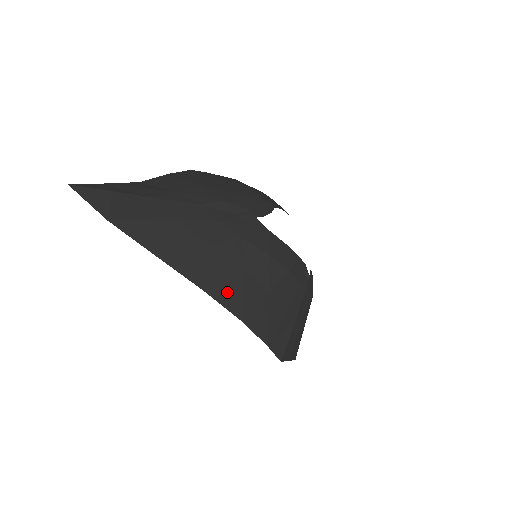
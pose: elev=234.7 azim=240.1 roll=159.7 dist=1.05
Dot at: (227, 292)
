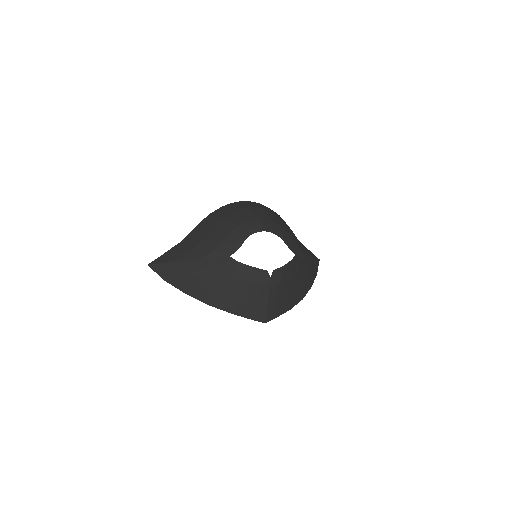
Dot at: (221, 303)
